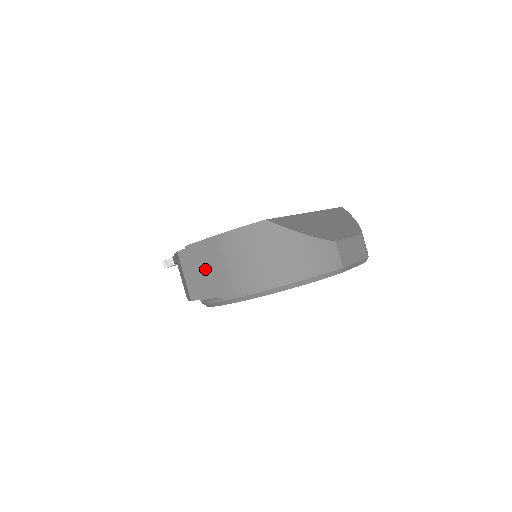
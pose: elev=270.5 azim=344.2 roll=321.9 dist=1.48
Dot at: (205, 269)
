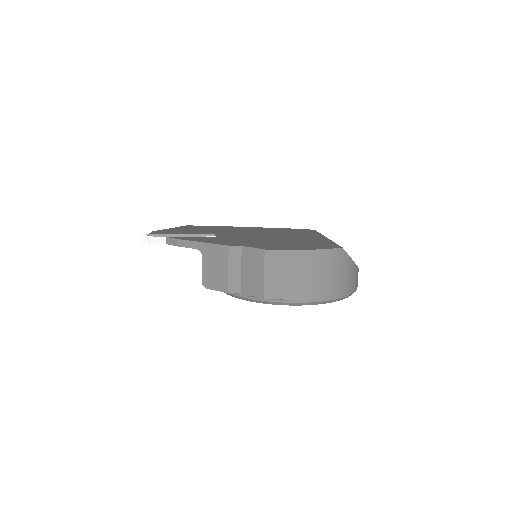
Dot at: (281, 274)
